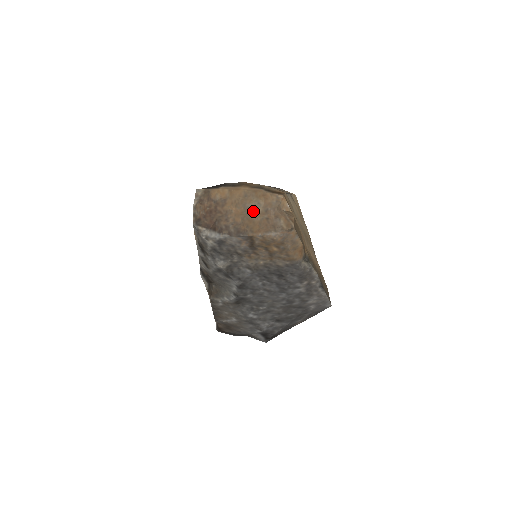
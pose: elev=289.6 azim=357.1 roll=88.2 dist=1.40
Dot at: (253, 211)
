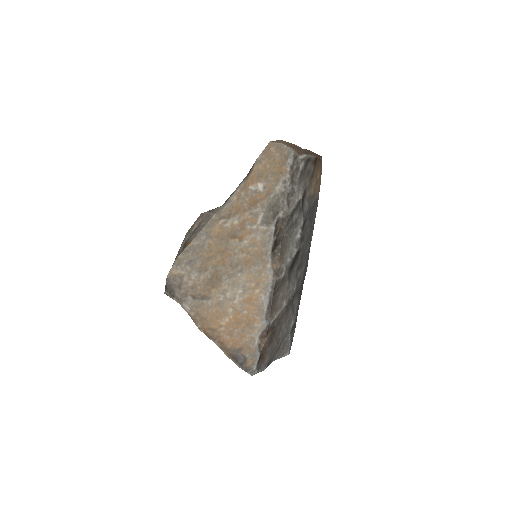
Dot at: (304, 149)
